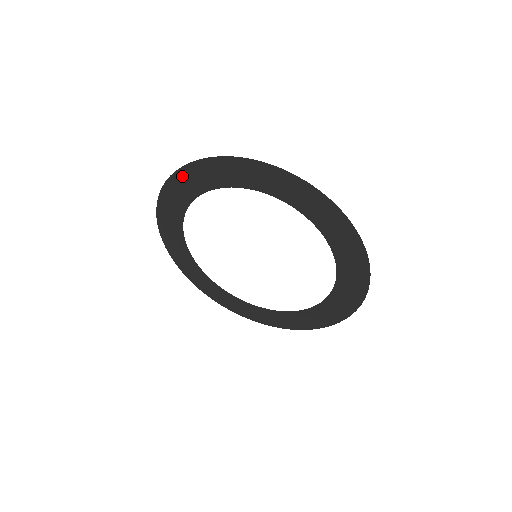
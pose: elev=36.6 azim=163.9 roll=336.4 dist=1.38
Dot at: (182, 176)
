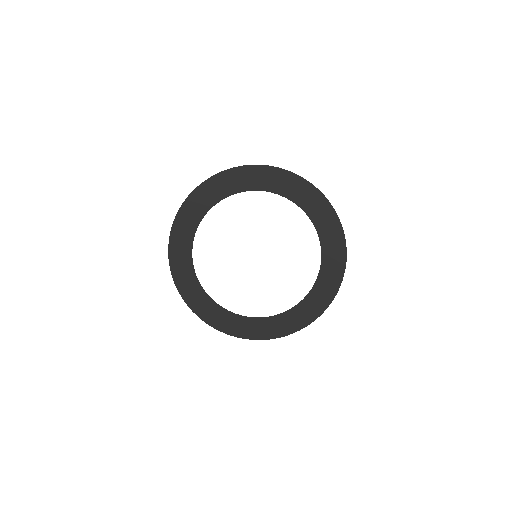
Dot at: (244, 171)
